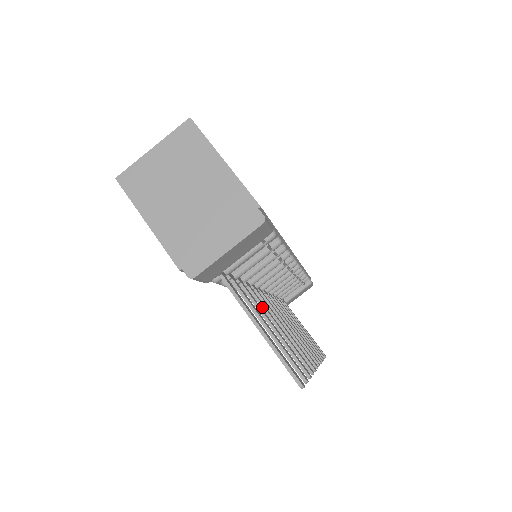
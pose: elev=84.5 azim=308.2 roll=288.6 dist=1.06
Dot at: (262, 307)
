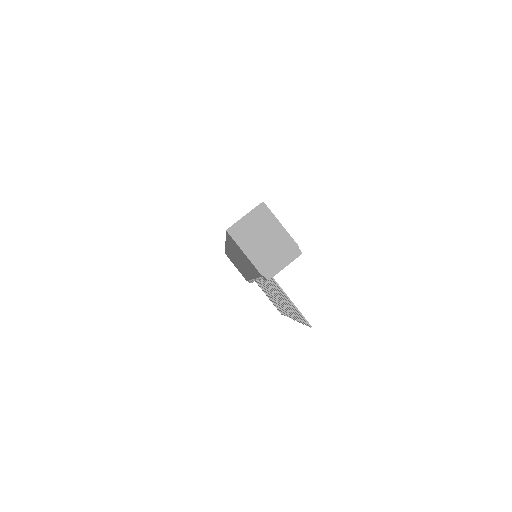
Dot at: (273, 288)
